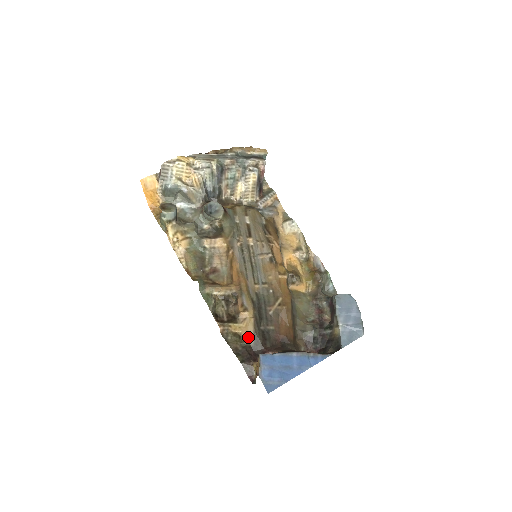
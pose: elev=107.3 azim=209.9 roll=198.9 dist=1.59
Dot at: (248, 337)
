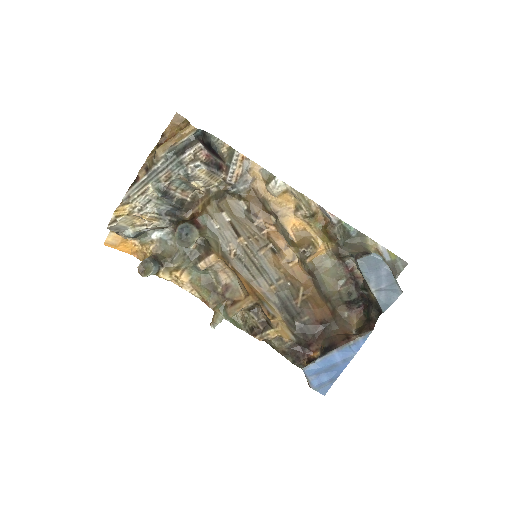
Dot at: (289, 337)
